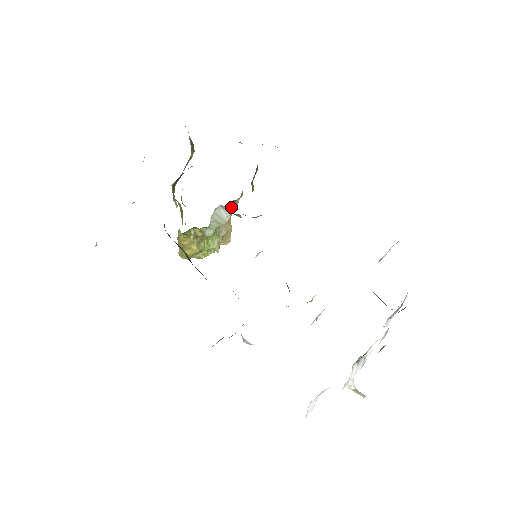
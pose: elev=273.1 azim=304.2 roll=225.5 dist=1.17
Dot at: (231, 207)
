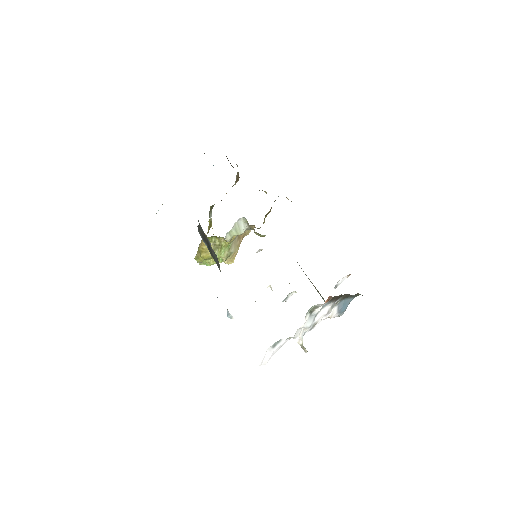
Dot at: (244, 234)
